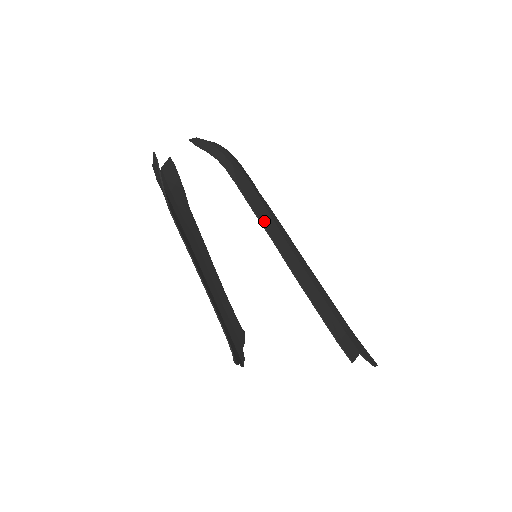
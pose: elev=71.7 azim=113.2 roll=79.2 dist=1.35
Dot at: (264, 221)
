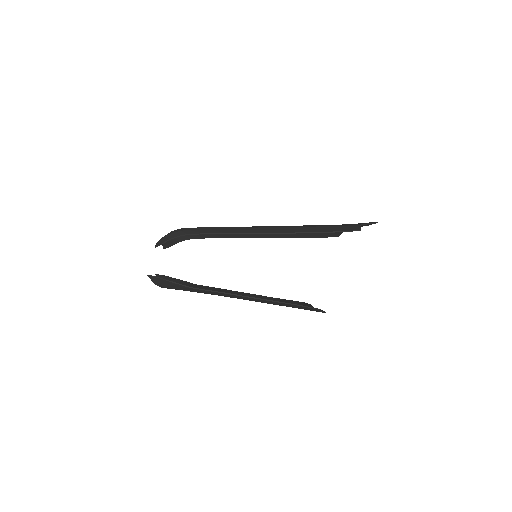
Dot at: (236, 232)
